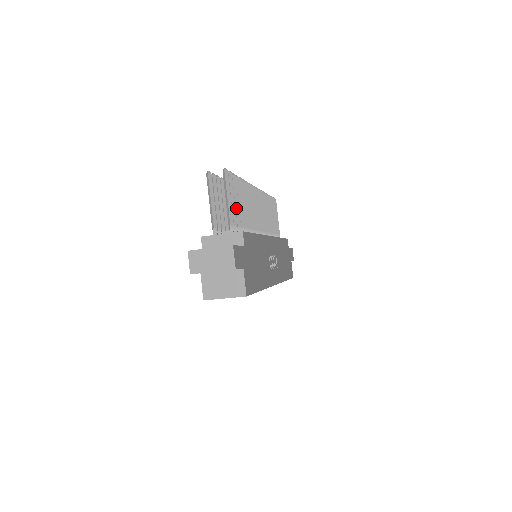
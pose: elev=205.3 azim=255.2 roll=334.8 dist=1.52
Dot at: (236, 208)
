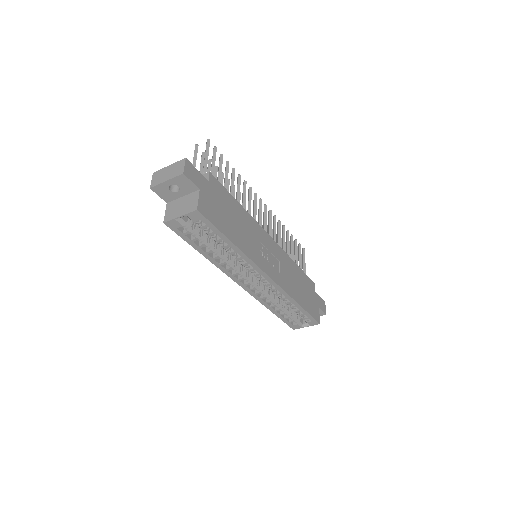
Dot at: (218, 175)
